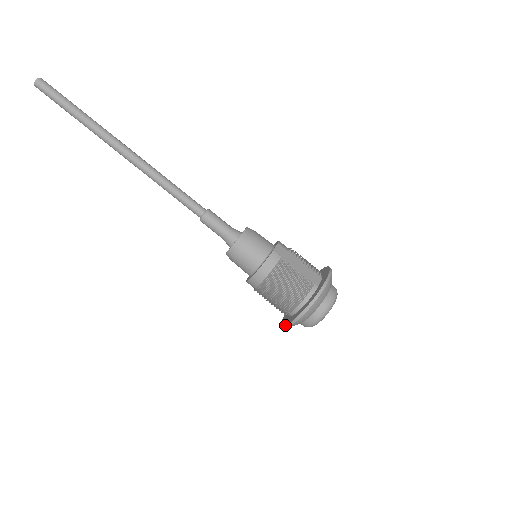
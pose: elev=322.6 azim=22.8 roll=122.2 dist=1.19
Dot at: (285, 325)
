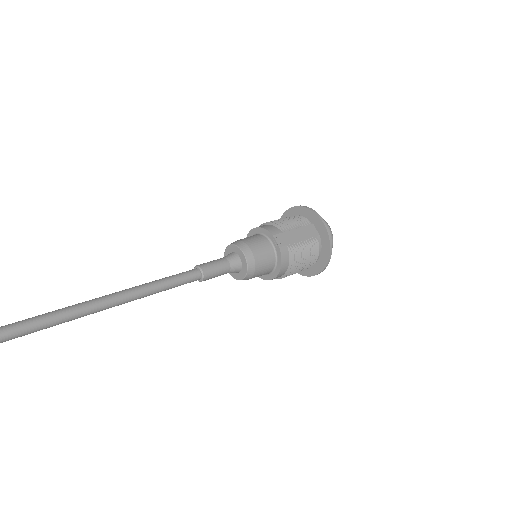
Dot at: occluded
